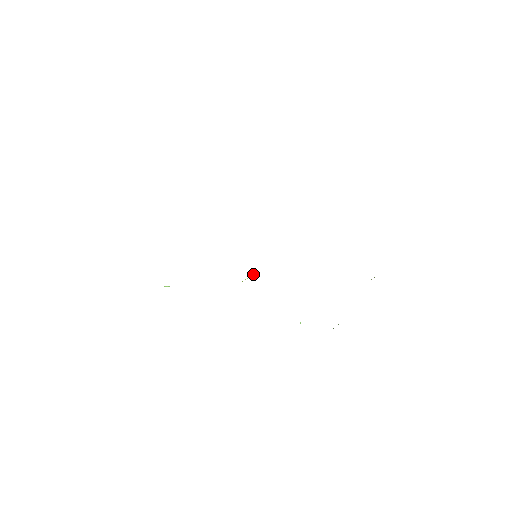
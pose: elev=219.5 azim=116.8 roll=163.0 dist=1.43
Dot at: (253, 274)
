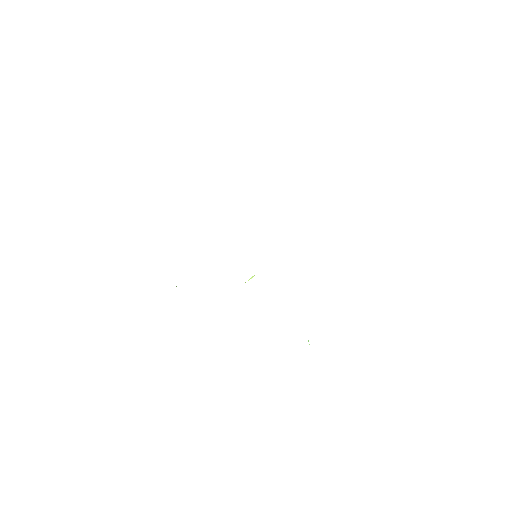
Dot at: occluded
